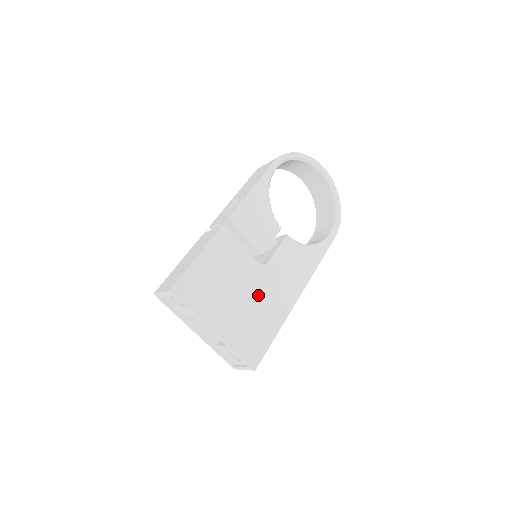
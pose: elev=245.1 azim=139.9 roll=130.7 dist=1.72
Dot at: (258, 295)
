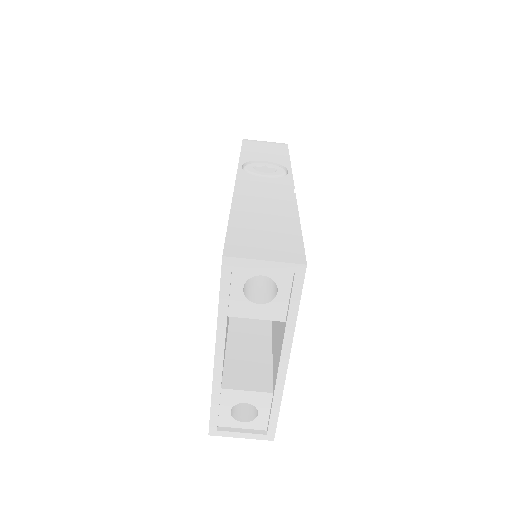
Dot at: occluded
